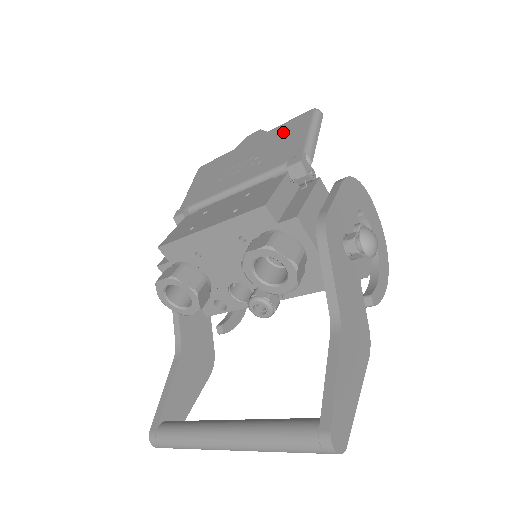
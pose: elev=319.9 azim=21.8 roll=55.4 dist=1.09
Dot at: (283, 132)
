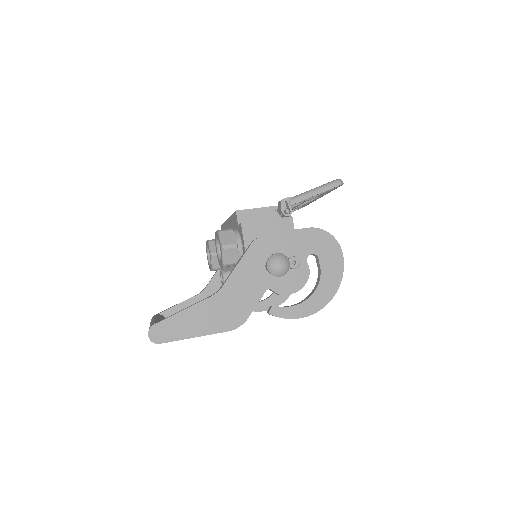
Dot at: occluded
